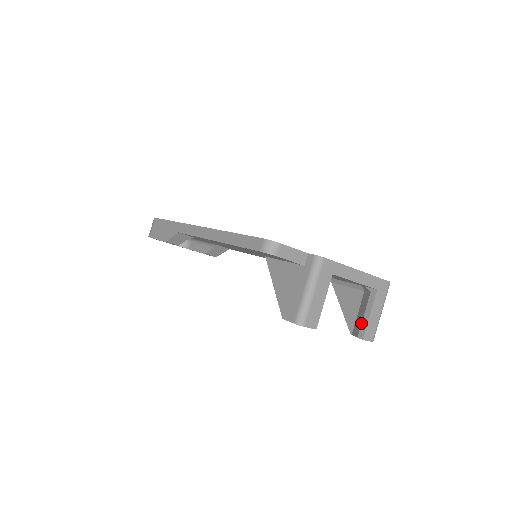
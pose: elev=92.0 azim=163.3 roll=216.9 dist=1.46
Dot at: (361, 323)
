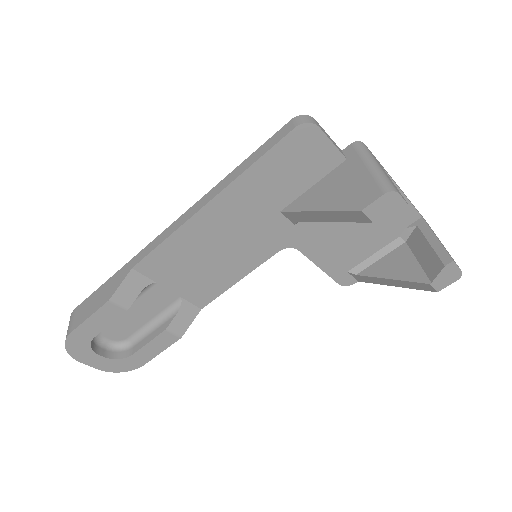
Dot at: (434, 252)
